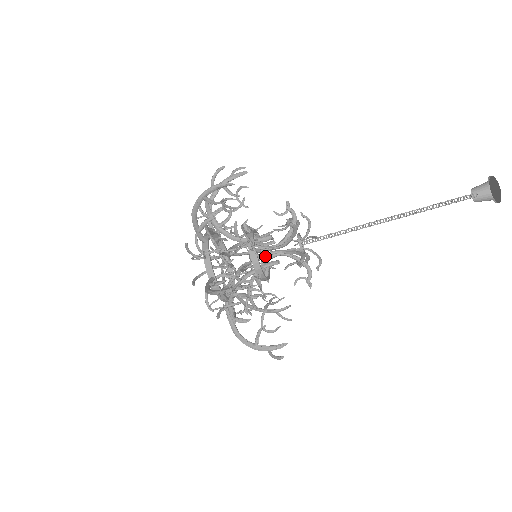
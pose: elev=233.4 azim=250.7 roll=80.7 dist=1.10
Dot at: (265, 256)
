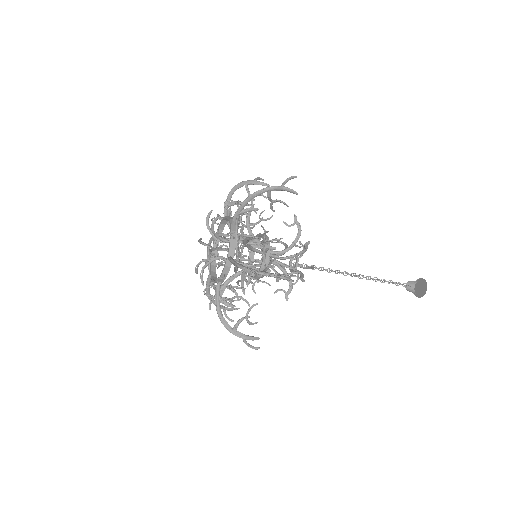
Dot at: occluded
